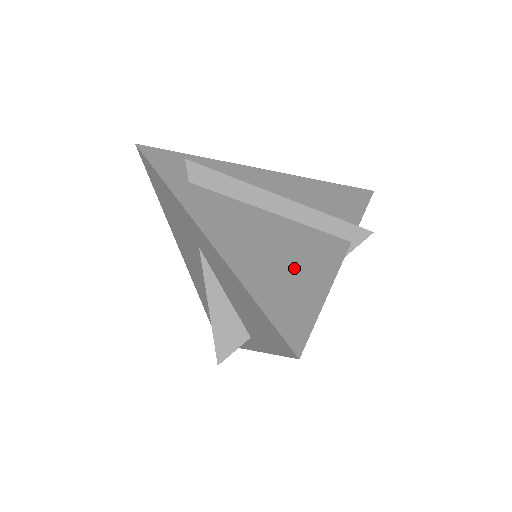
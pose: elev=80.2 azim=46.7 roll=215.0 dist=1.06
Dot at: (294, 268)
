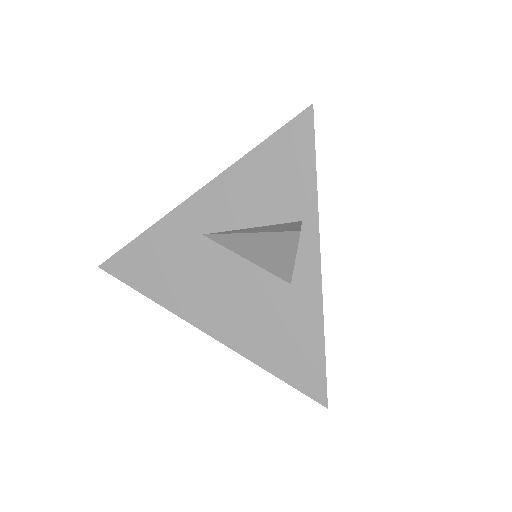
Dot at: occluded
